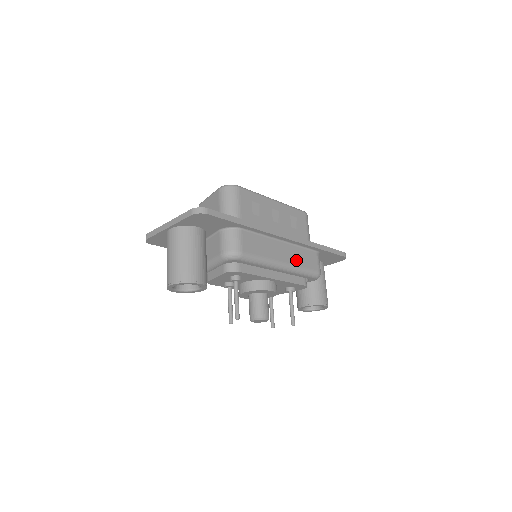
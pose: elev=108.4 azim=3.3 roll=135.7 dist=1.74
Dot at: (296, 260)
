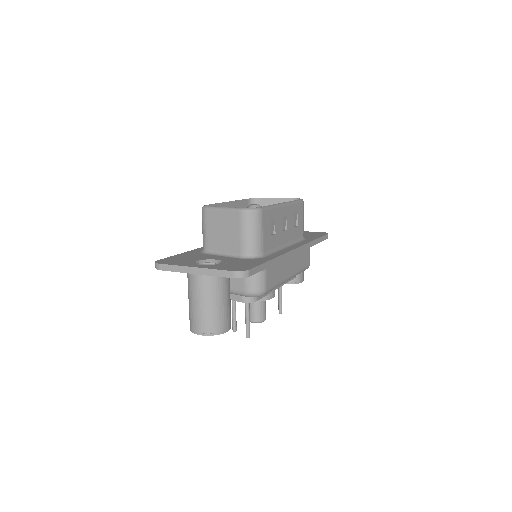
Dot at: (298, 266)
